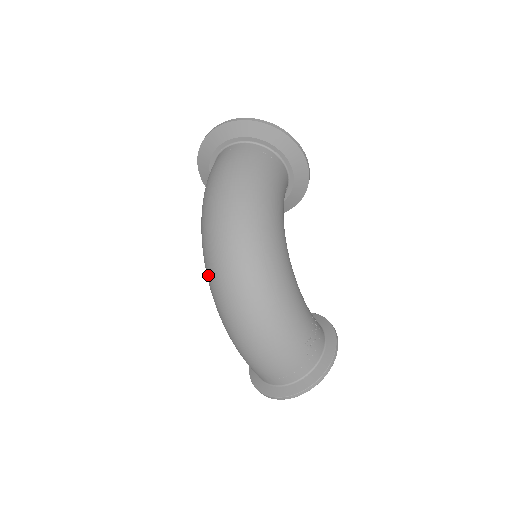
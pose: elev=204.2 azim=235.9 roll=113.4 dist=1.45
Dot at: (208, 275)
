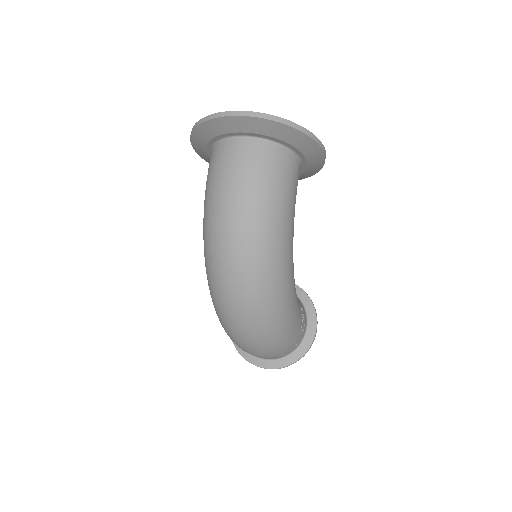
Dot at: (213, 292)
